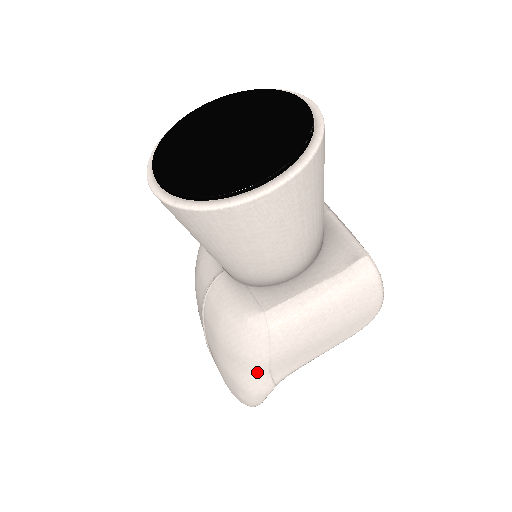
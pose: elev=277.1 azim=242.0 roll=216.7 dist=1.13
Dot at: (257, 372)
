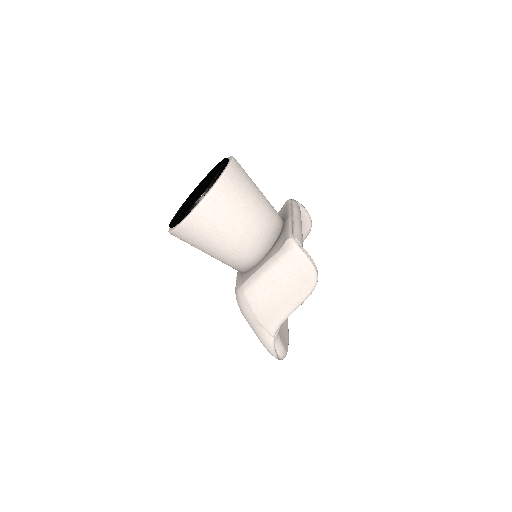
Dot at: (257, 327)
